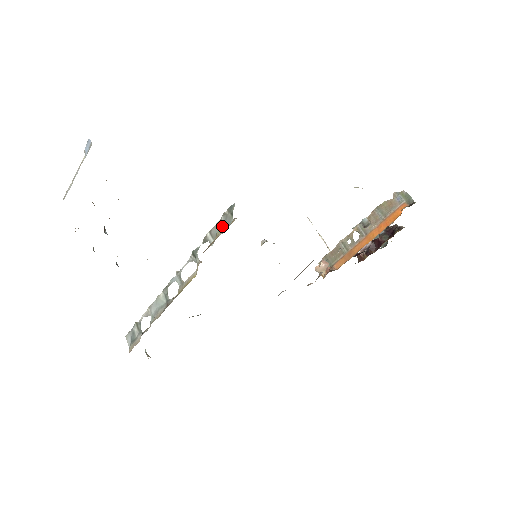
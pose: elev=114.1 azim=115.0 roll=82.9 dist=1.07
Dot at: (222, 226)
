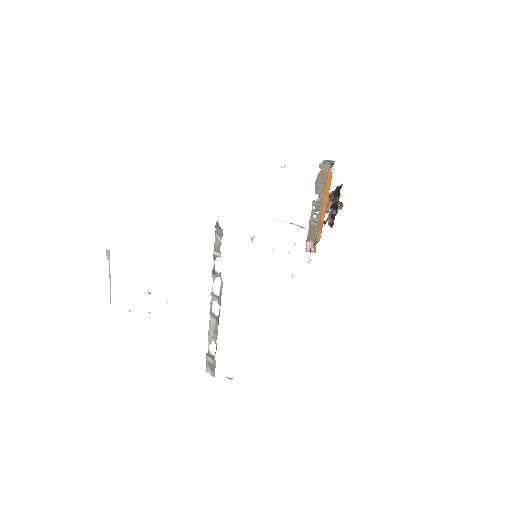
Dot at: (219, 240)
